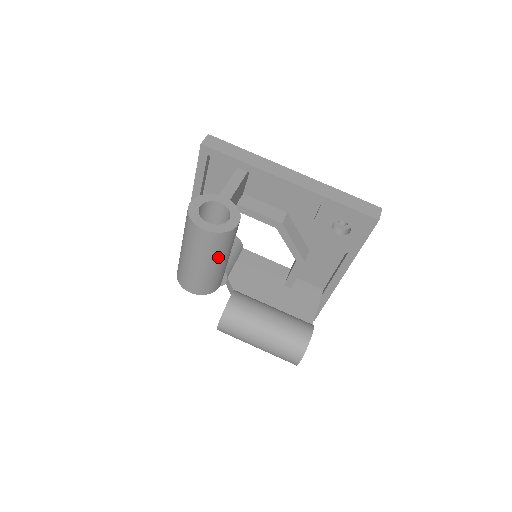
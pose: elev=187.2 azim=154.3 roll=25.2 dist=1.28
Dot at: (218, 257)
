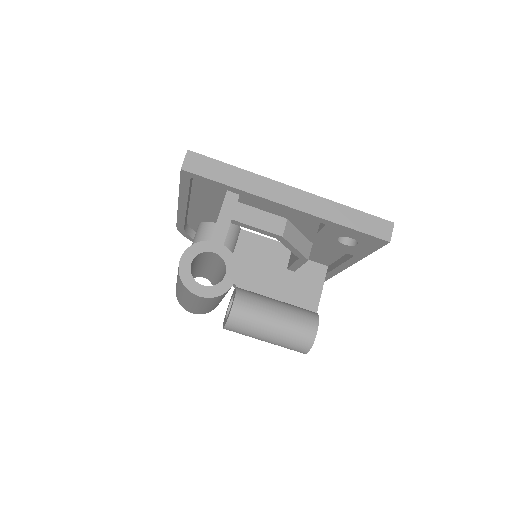
Dot at: (217, 301)
